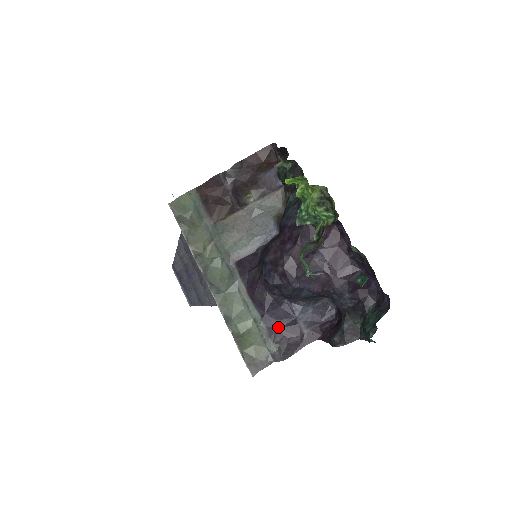
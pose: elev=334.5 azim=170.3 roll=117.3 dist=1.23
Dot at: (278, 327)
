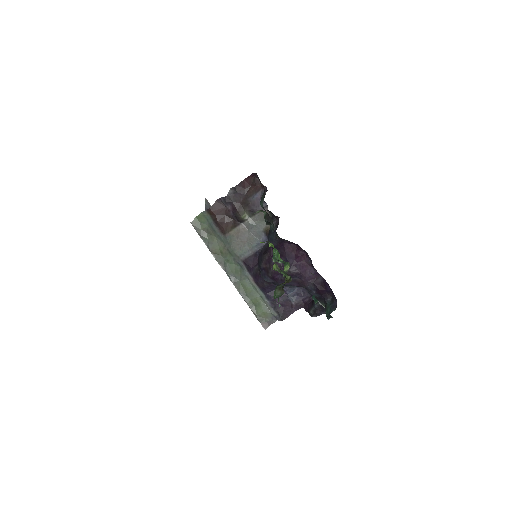
Dot at: (276, 301)
